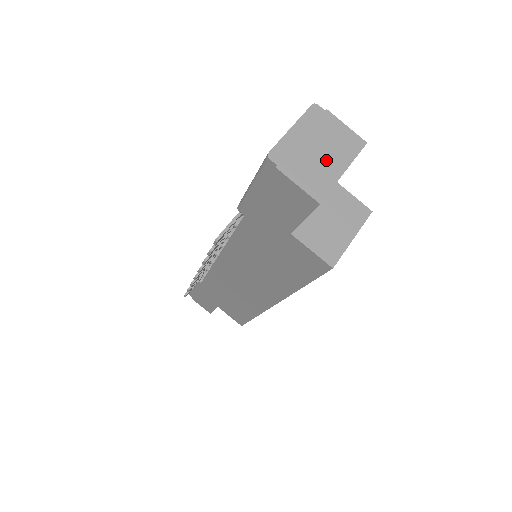
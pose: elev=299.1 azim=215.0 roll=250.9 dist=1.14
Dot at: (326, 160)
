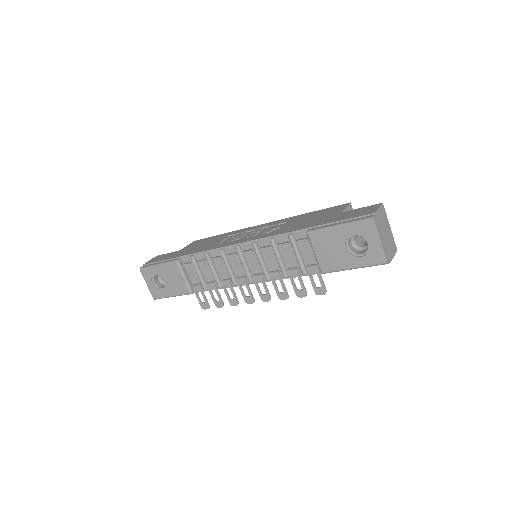
Dot at: (388, 233)
